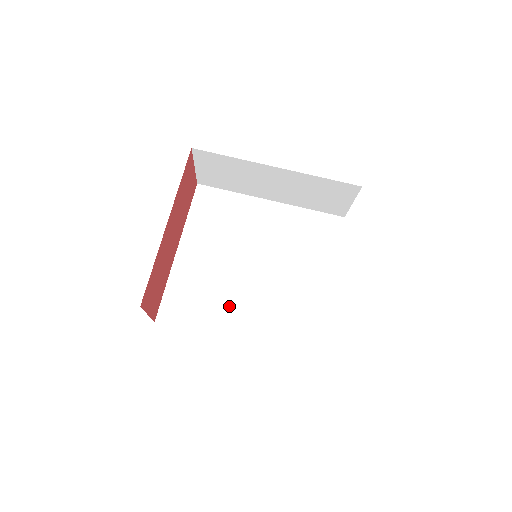
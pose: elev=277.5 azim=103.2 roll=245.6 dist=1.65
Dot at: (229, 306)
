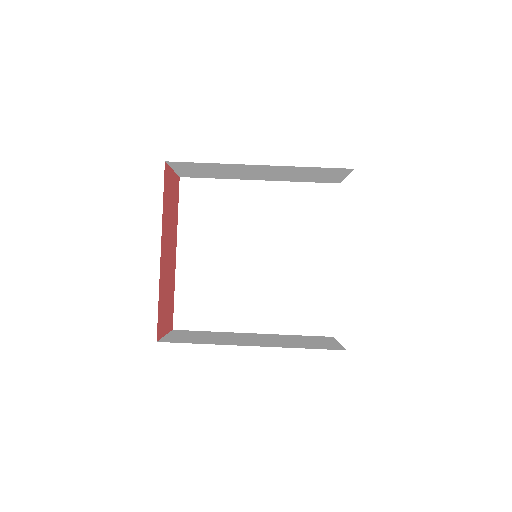
Dot at: (239, 301)
